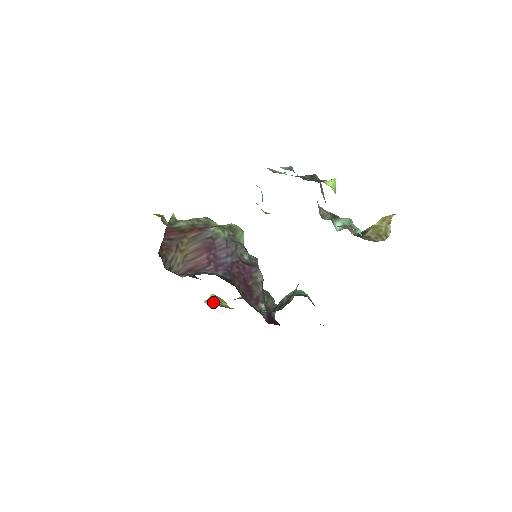
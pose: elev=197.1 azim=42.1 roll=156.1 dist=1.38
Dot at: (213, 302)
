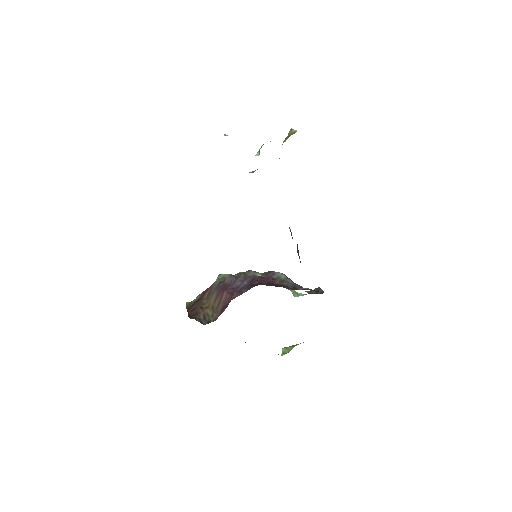
Dot at: (288, 351)
